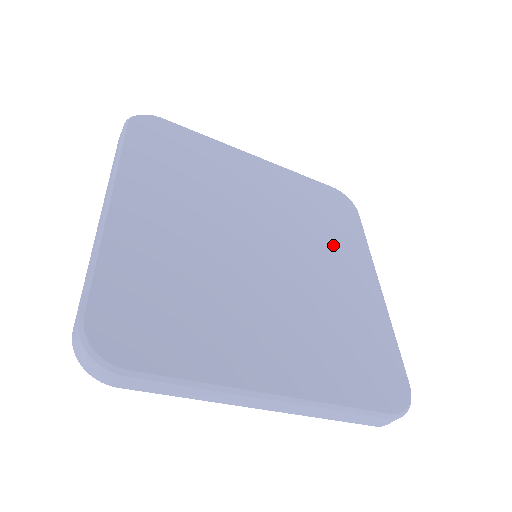
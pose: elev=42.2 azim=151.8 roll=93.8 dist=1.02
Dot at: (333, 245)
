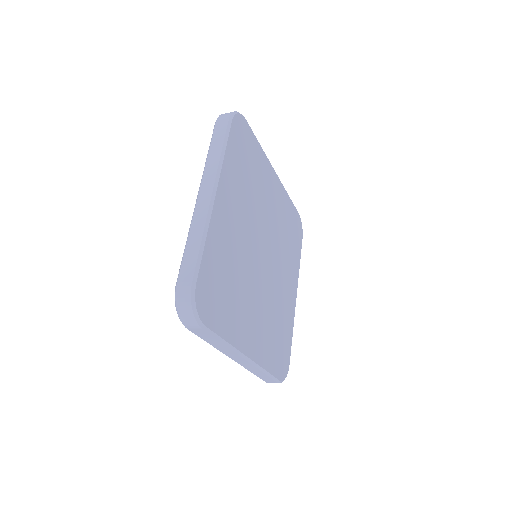
Dot at: (288, 261)
